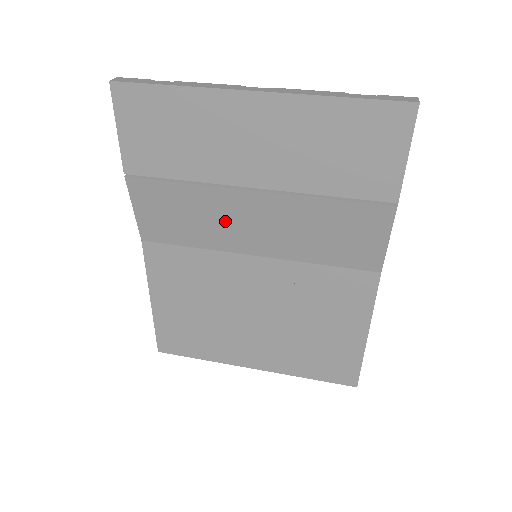
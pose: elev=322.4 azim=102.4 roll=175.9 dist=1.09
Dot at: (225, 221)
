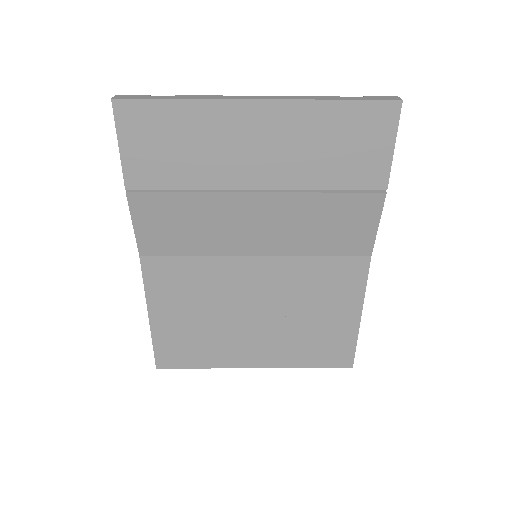
Dot at: (227, 225)
